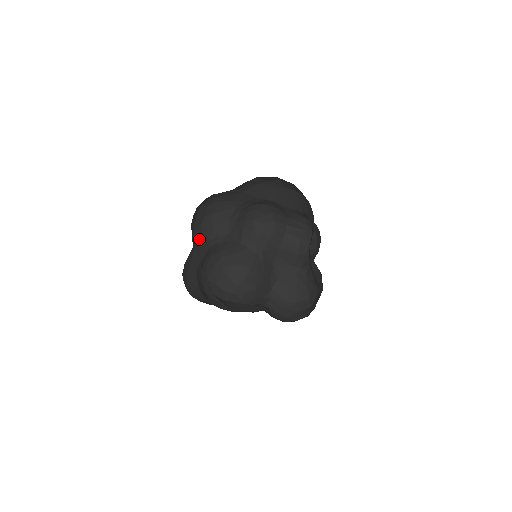
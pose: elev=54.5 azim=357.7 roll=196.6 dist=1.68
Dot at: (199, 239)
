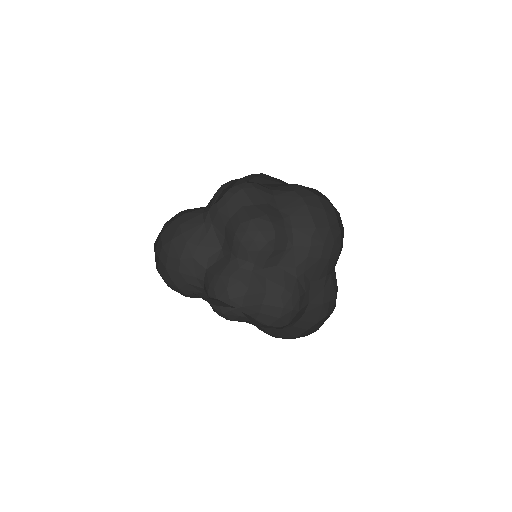
Dot at: occluded
